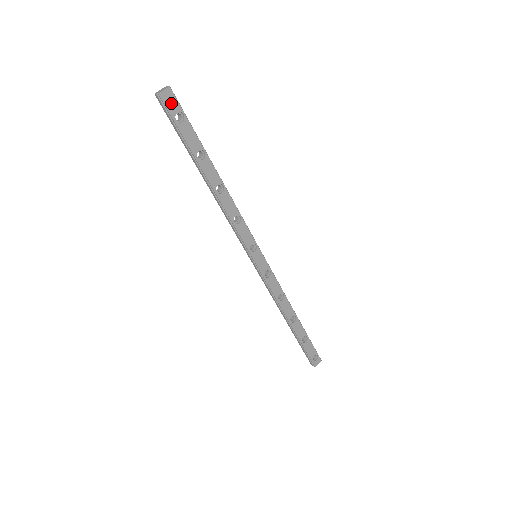
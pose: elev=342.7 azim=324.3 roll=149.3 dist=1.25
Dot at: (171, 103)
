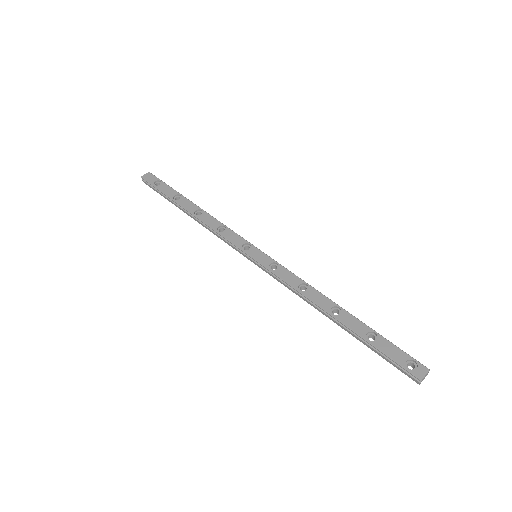
Dot at: (150, 179)
